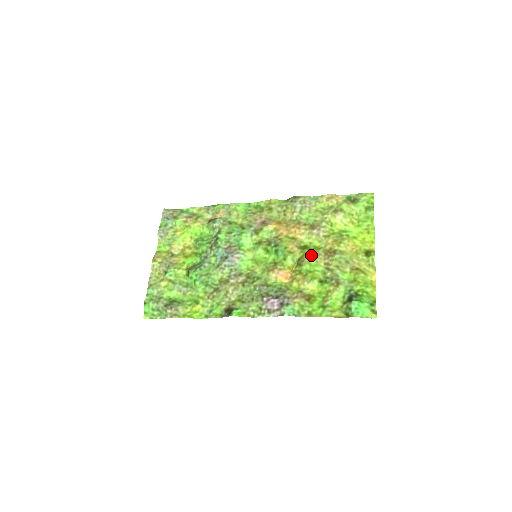
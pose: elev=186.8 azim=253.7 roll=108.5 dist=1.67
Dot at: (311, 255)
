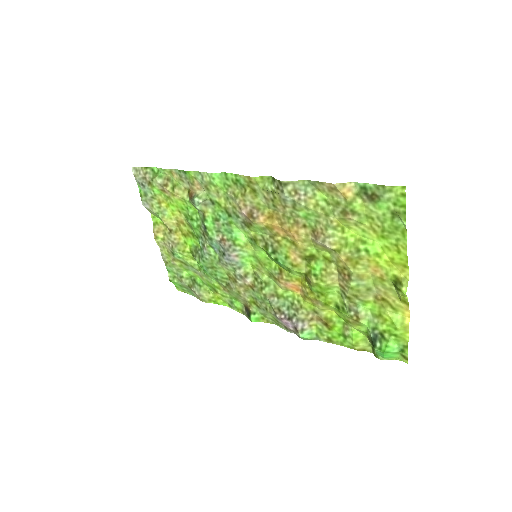
Dot at: (320, 274)
